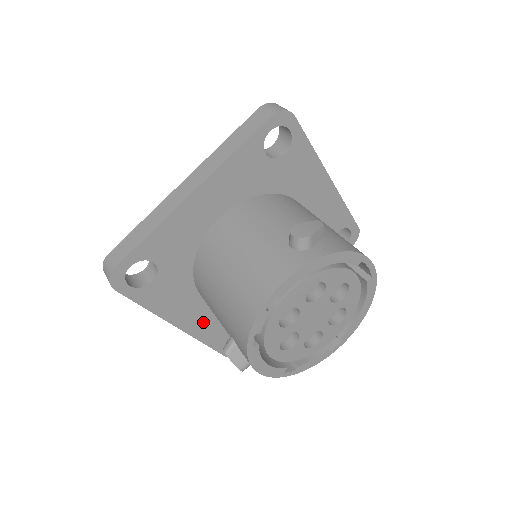
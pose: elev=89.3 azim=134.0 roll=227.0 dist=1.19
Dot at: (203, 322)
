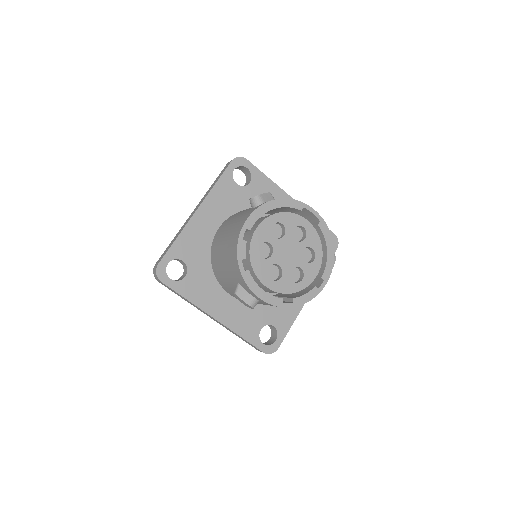
Dot at: (233, 315)
